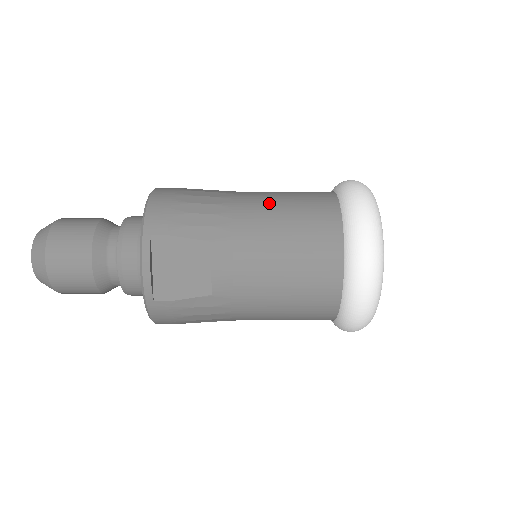
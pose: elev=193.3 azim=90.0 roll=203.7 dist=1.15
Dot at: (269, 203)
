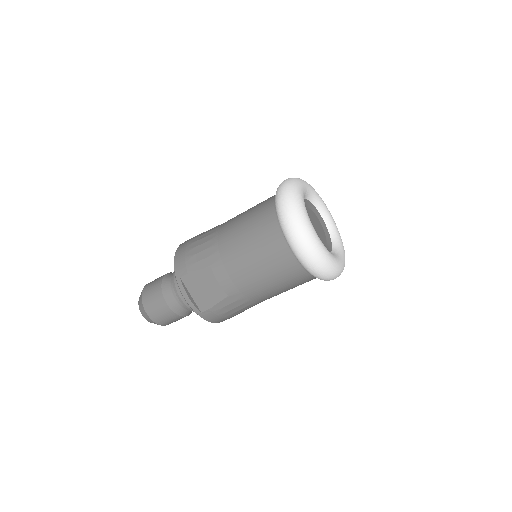
Dot at: (236, 225)
